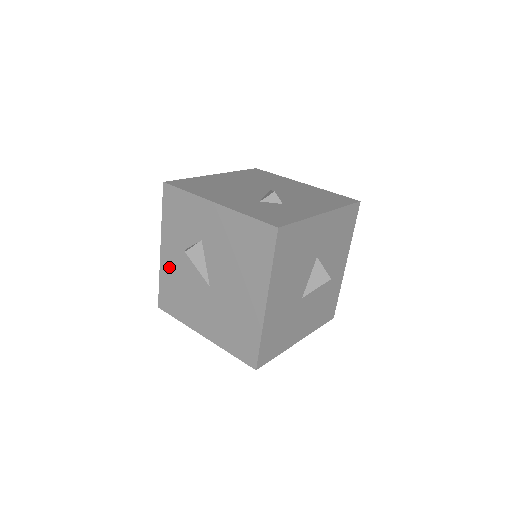
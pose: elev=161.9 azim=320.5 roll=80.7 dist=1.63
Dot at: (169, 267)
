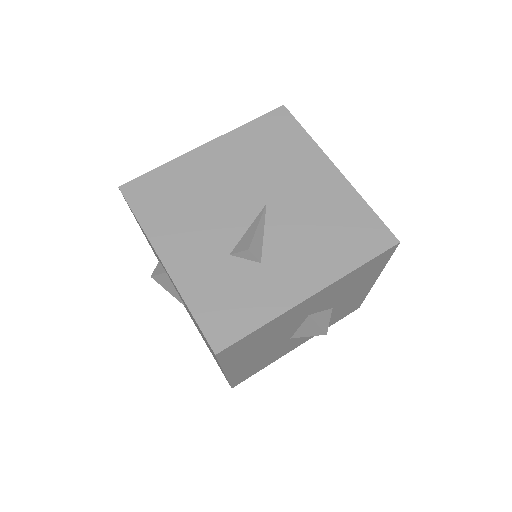
Dot at: occluded
